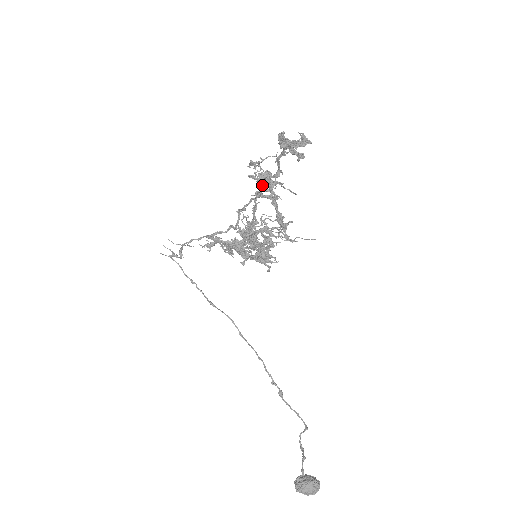
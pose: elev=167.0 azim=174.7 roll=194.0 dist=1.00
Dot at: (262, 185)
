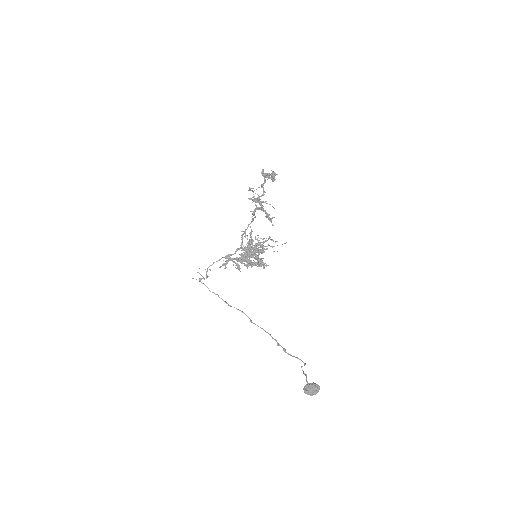
Dot at: (256, 200)
